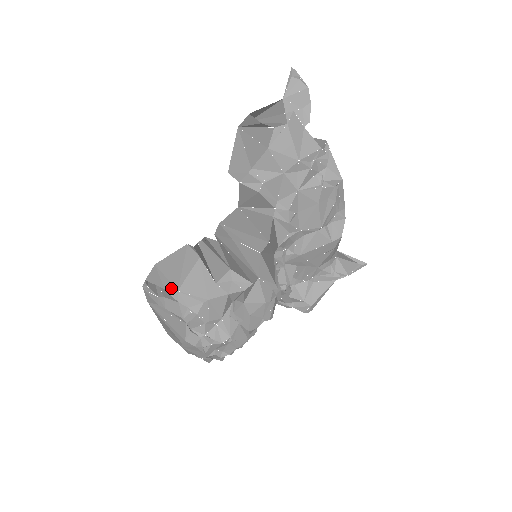
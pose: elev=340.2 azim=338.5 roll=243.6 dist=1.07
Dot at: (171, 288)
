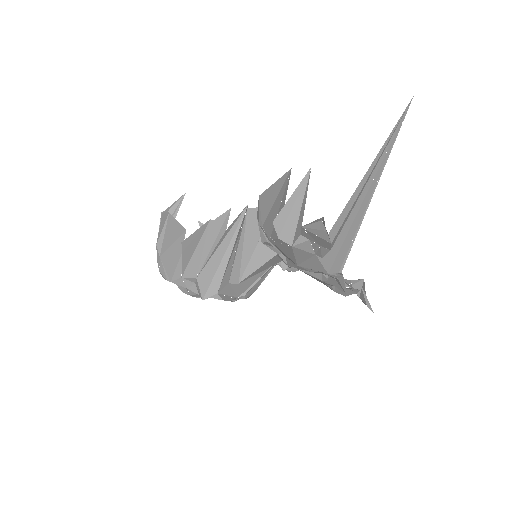
Dot at: (159, 249)
